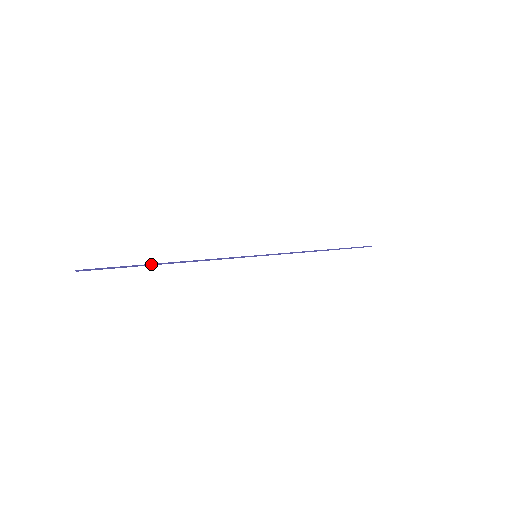
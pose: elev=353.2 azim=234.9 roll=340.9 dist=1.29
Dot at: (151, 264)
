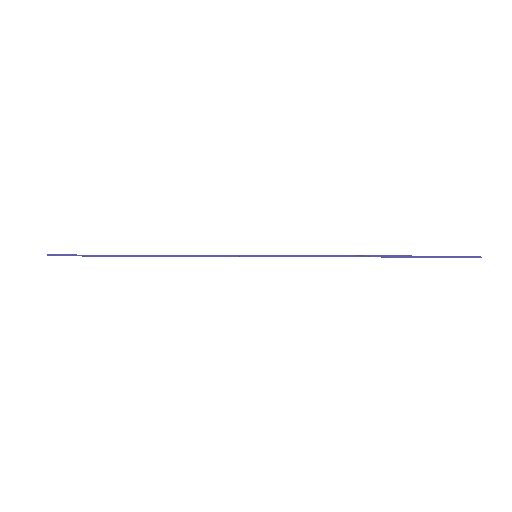
Dot at: (120, 255)
